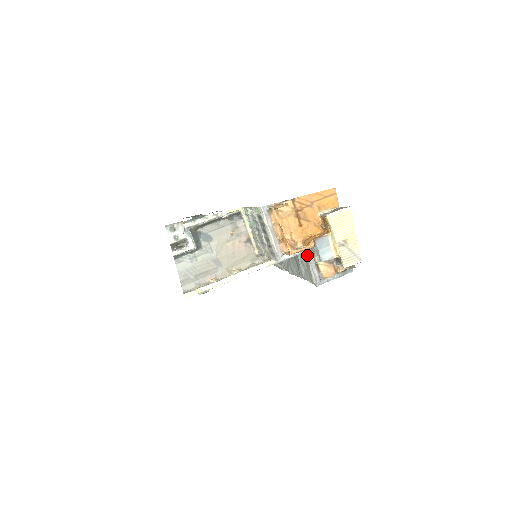
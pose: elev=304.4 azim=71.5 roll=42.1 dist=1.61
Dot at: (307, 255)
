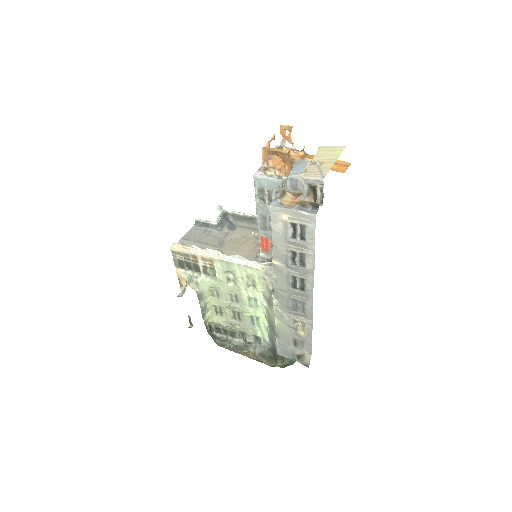
Dot at: (283, 185)
